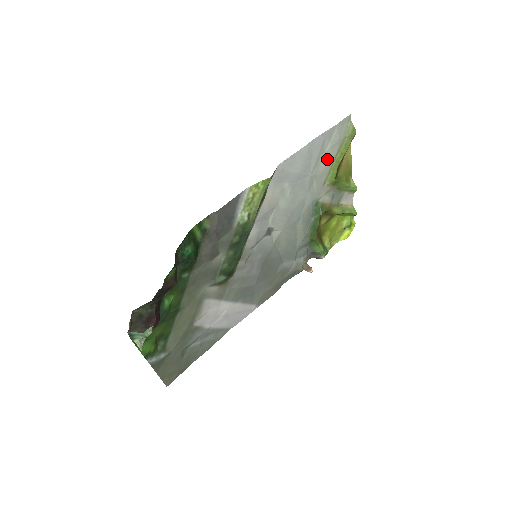
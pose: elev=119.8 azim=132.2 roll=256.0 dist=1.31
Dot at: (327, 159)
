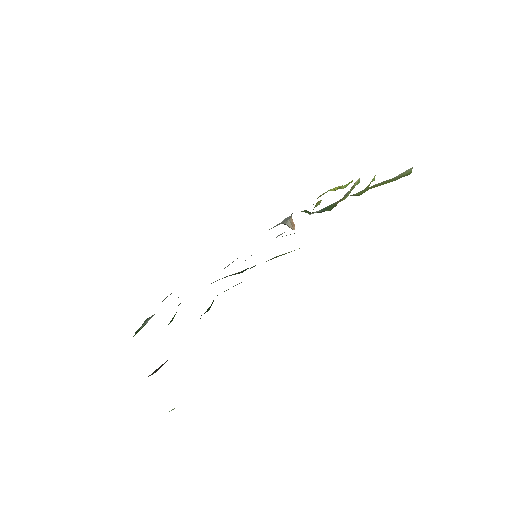
Dot at: occluded
